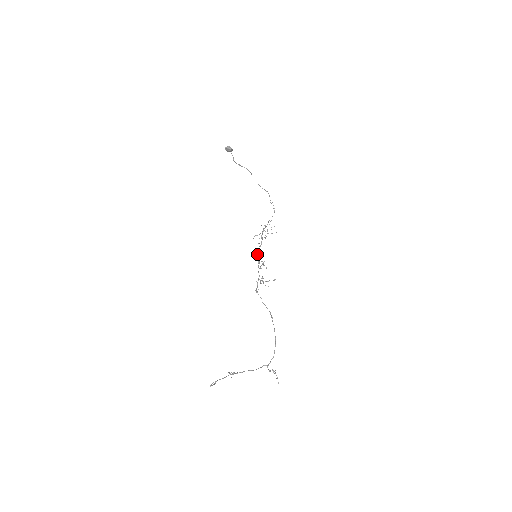
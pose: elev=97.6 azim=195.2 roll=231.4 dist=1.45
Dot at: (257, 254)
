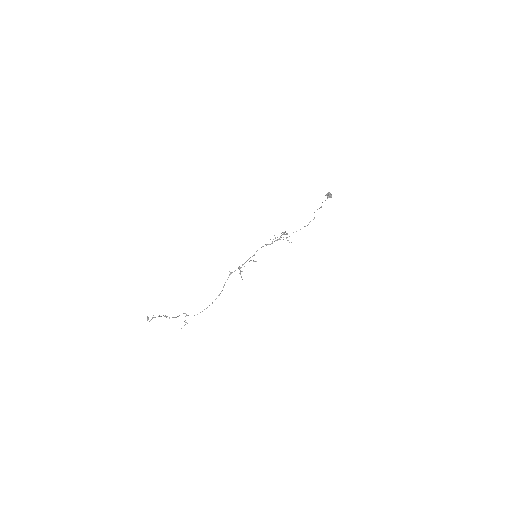
Dot at: occluded
